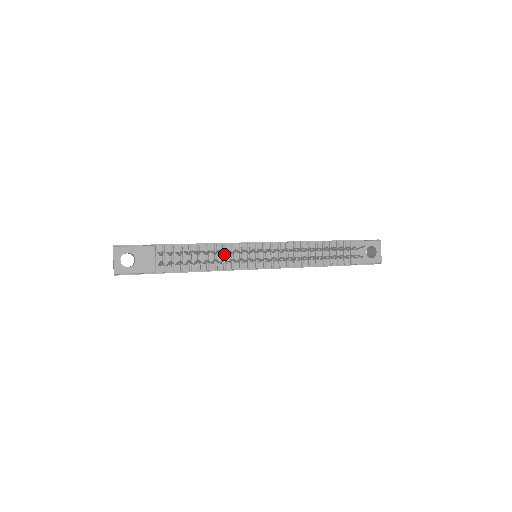
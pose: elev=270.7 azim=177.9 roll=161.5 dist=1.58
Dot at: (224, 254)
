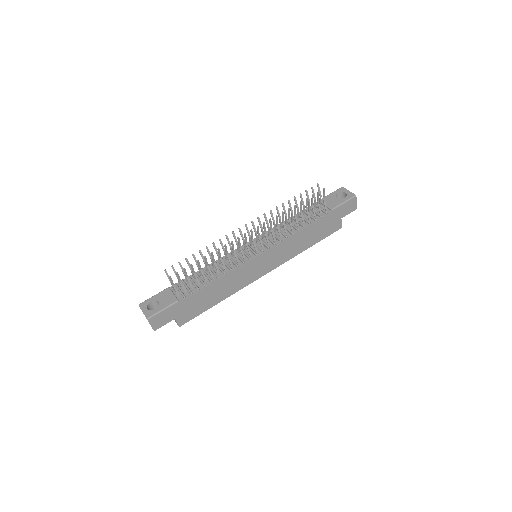
Dot at: (224, 262)
